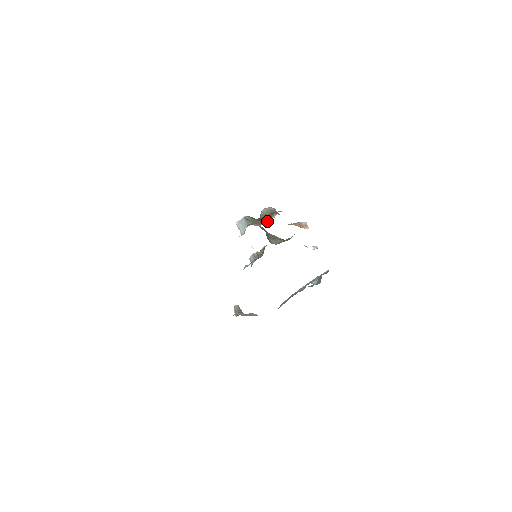
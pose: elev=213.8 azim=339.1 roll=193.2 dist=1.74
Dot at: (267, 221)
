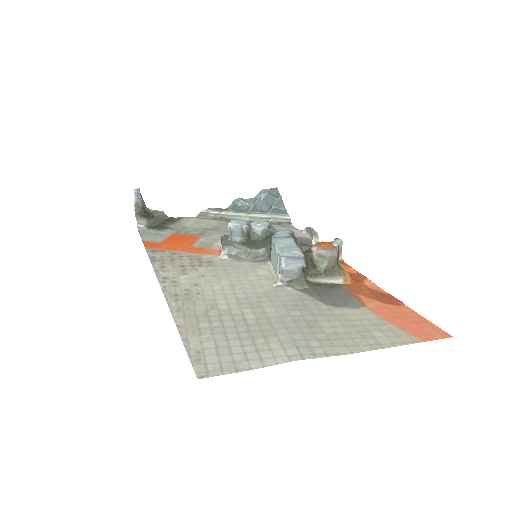
Dot at: (326, 281)
